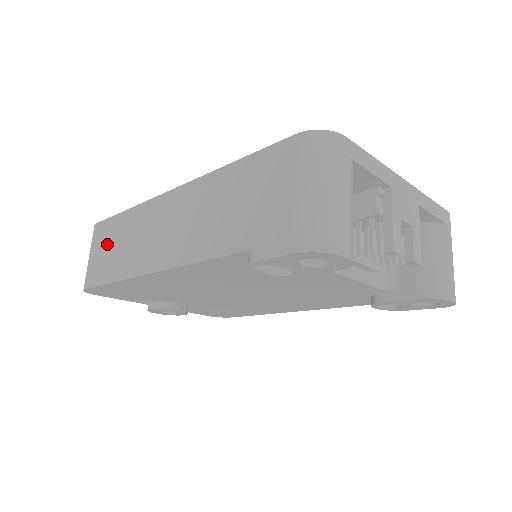
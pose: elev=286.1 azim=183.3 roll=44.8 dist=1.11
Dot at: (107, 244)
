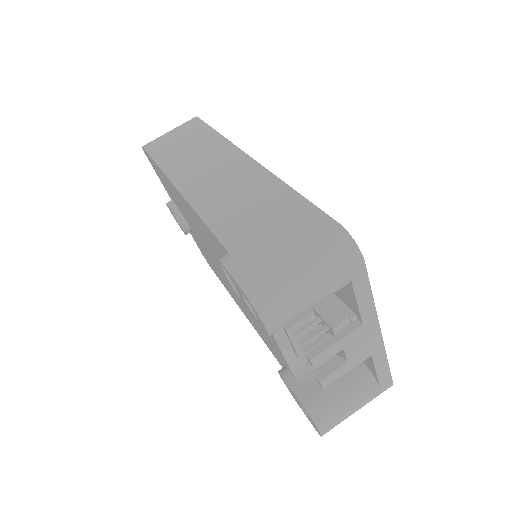
Dot at: (185, 138)
